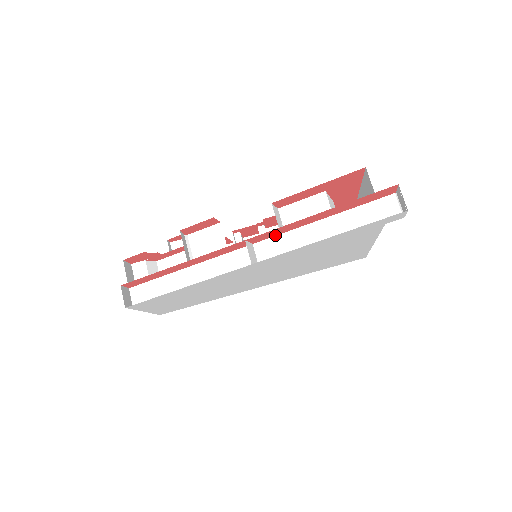
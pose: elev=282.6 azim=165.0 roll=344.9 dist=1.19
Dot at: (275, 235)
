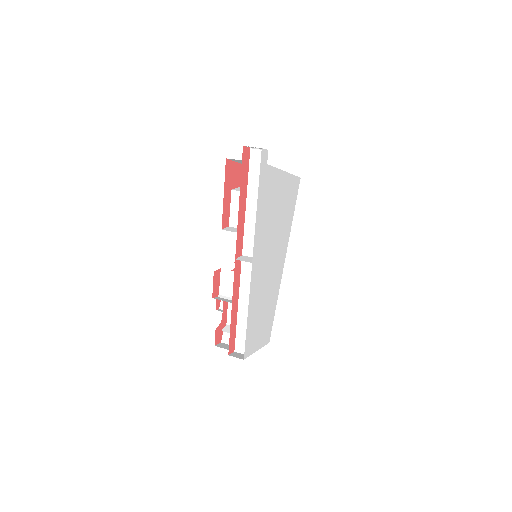
Dot at: (243, 238)
